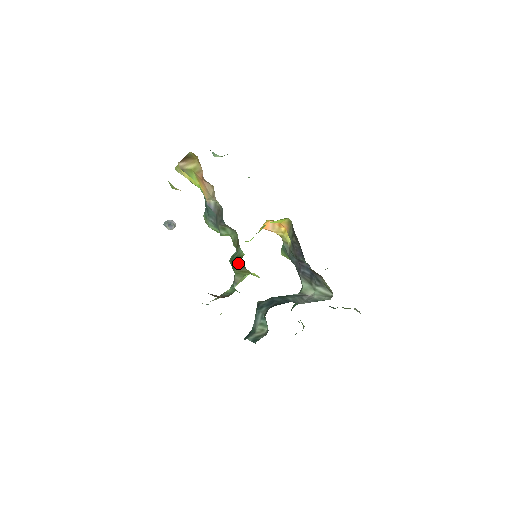
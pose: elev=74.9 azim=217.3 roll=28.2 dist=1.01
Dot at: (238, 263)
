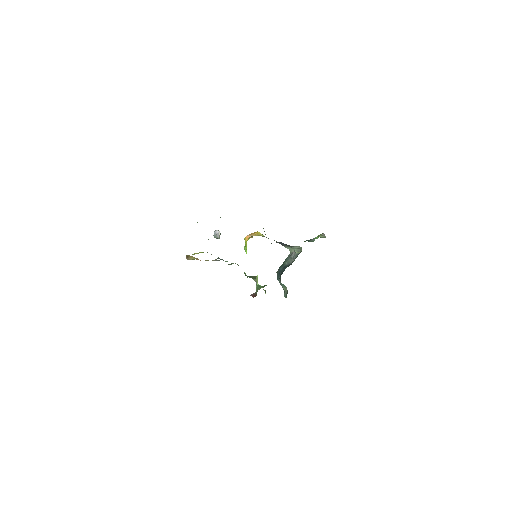
Dot at: occluded
